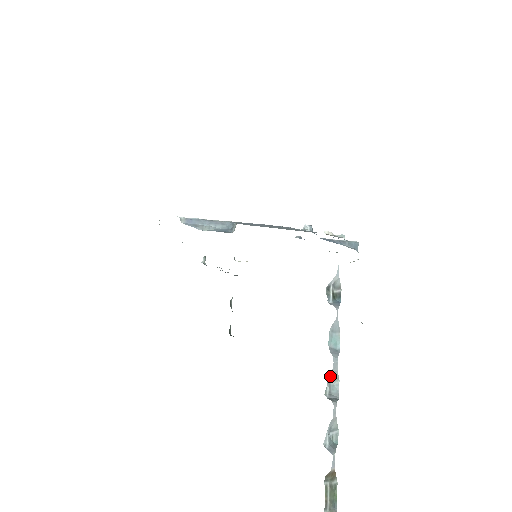
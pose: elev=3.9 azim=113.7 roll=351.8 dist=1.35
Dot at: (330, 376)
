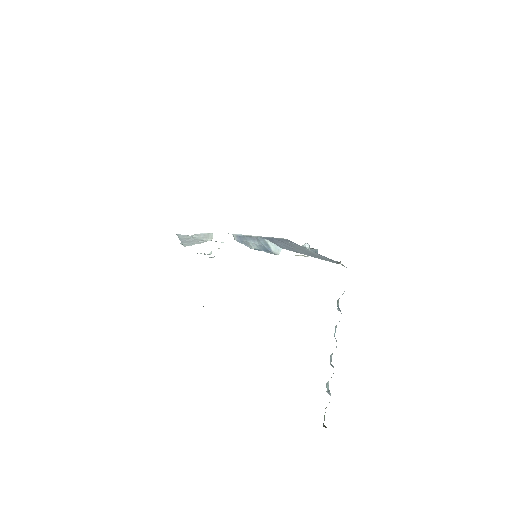
Dot at: occluded
